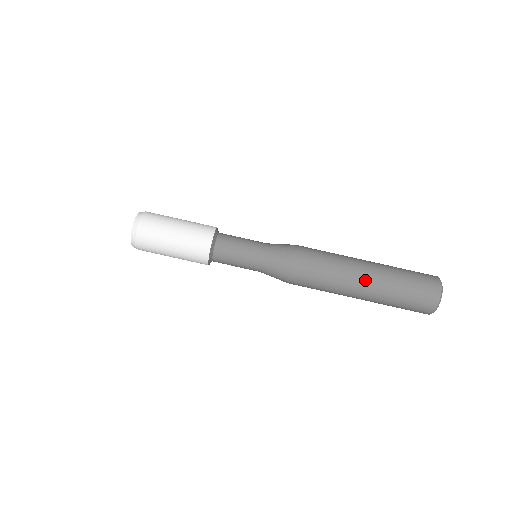
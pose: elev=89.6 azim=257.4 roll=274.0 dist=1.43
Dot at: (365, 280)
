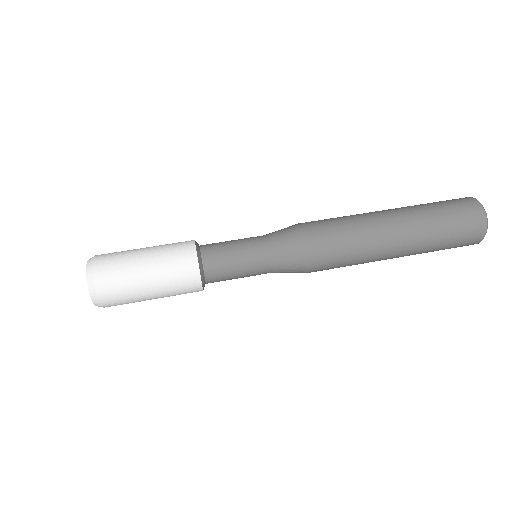
Dot at: (397, 233)
